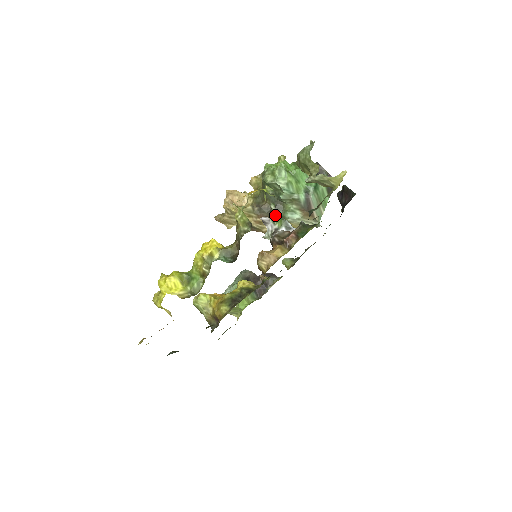
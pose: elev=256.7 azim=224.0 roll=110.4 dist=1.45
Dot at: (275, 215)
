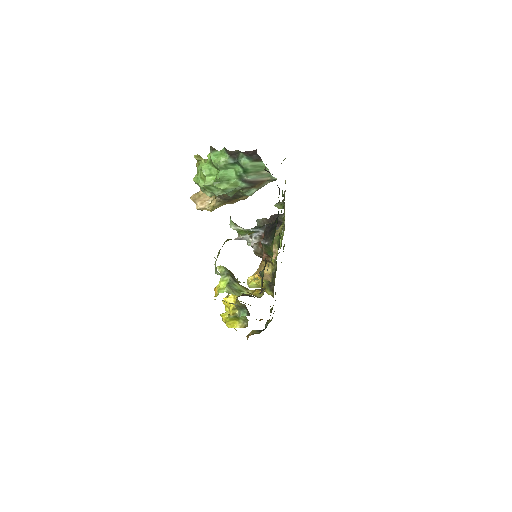
Dot at: (240, 231)
